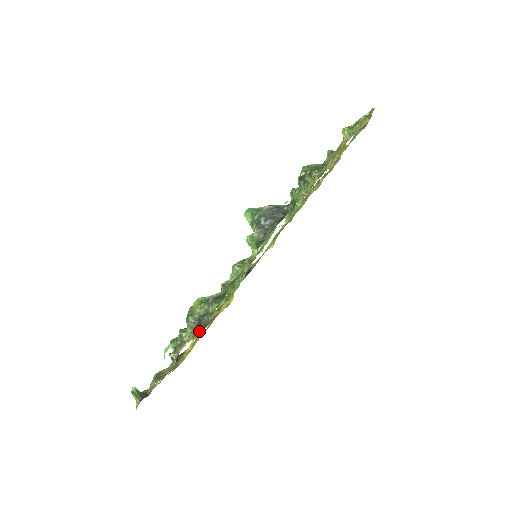
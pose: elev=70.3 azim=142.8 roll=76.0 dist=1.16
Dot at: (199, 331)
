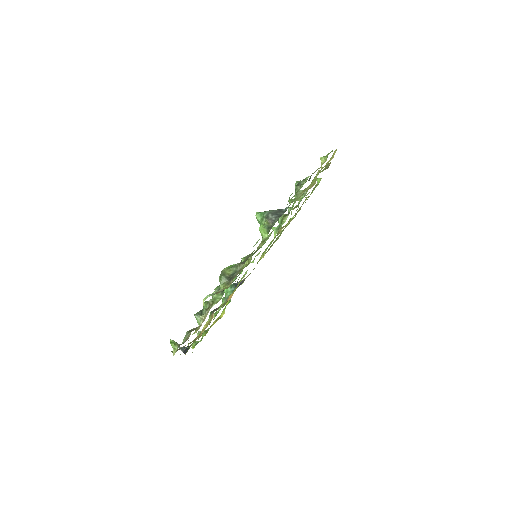
Dot at: (231, 283)
